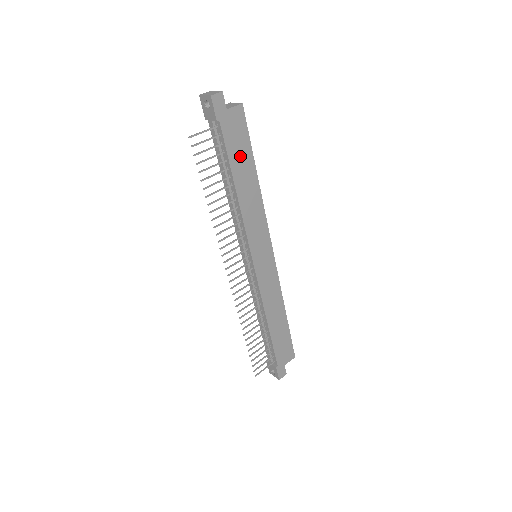
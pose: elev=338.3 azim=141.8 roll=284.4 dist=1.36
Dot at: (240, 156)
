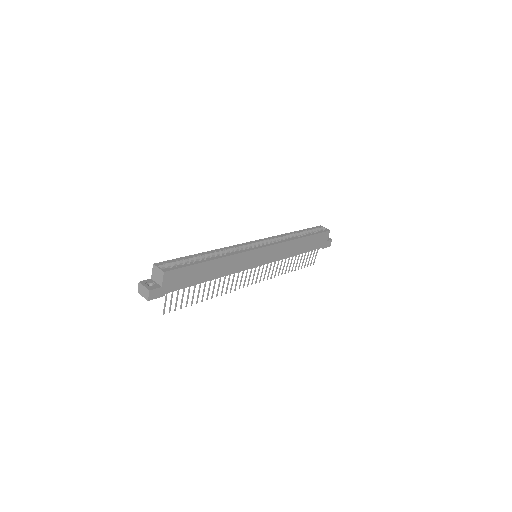
Dot at: (194, 275)
